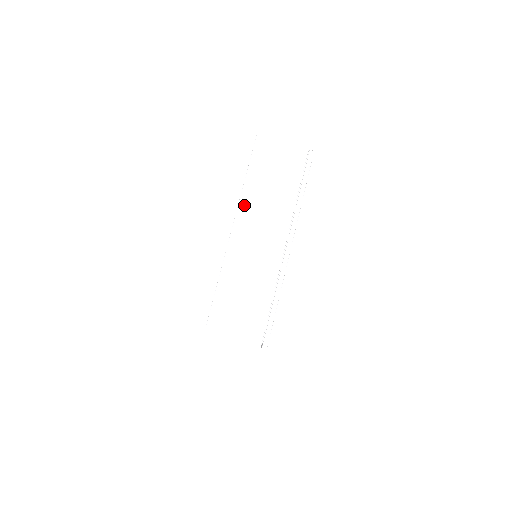
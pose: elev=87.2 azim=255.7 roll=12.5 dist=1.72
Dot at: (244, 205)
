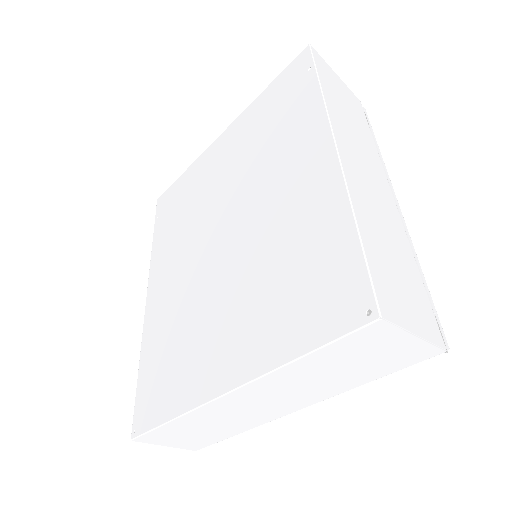
Dot at: (268, 380)
